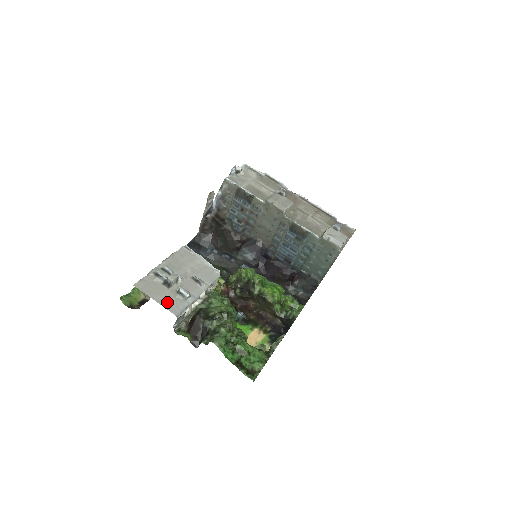
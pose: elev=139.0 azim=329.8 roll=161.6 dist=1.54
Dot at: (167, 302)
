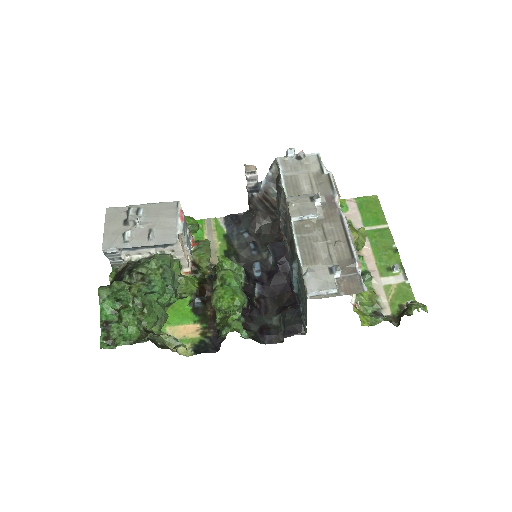
Dot at: (110, 235)
